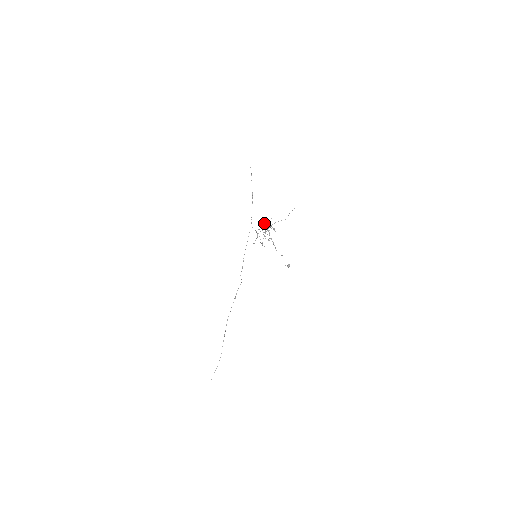
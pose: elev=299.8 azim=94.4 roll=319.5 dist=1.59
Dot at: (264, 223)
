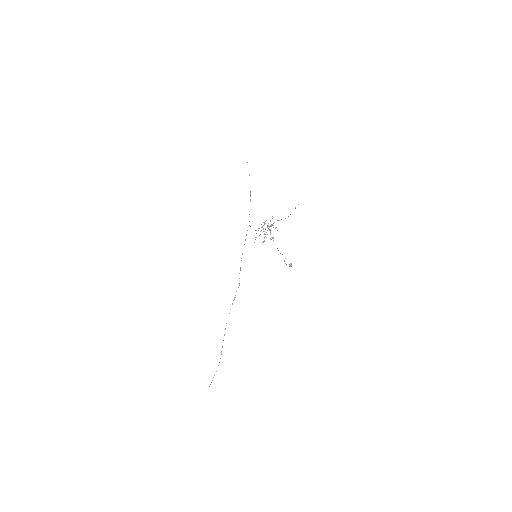
Dot at: occluded
